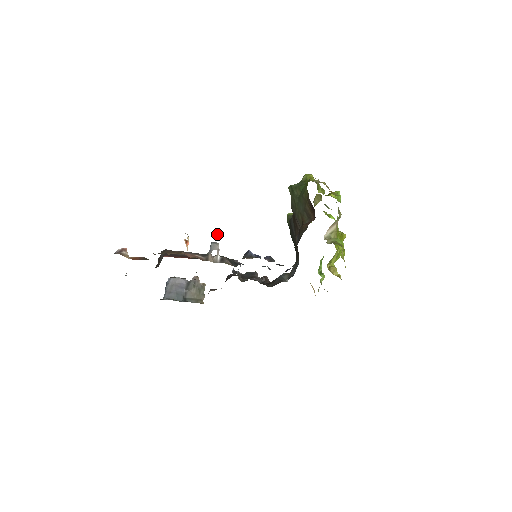
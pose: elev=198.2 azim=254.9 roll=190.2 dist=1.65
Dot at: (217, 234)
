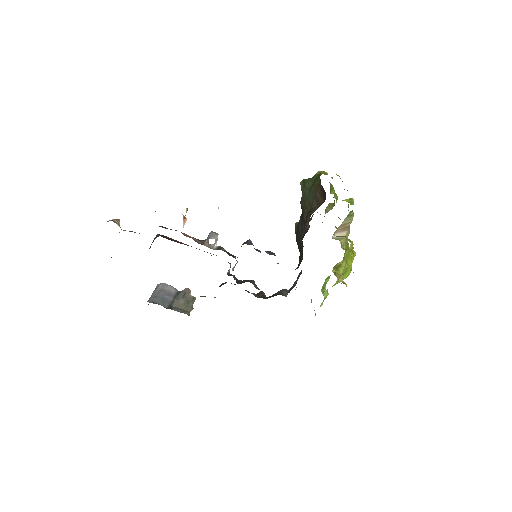
Dot at: (218, 208)
